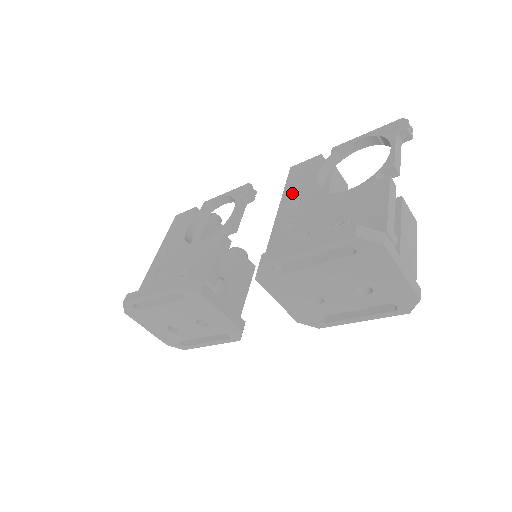
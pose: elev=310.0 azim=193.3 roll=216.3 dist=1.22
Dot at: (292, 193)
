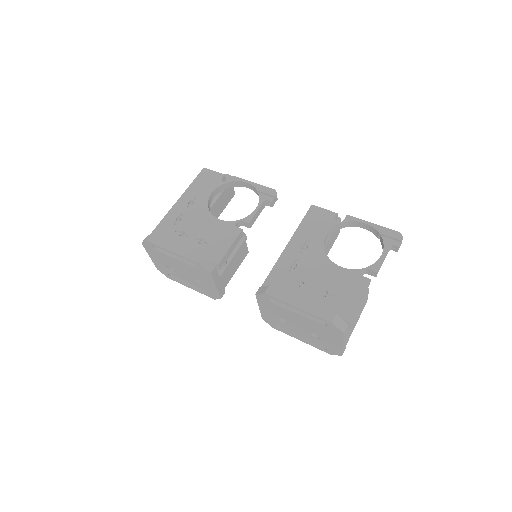
Dot at: (304, 234)
